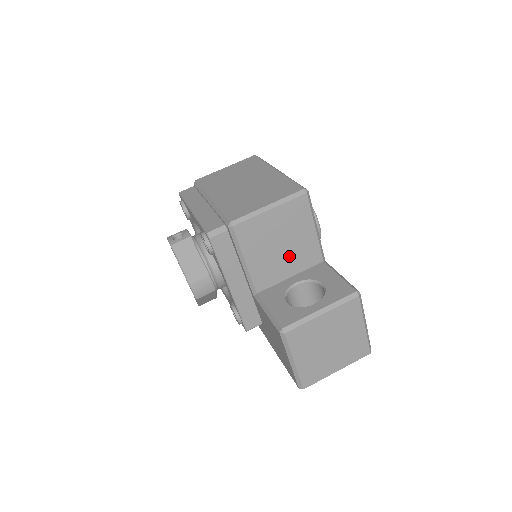
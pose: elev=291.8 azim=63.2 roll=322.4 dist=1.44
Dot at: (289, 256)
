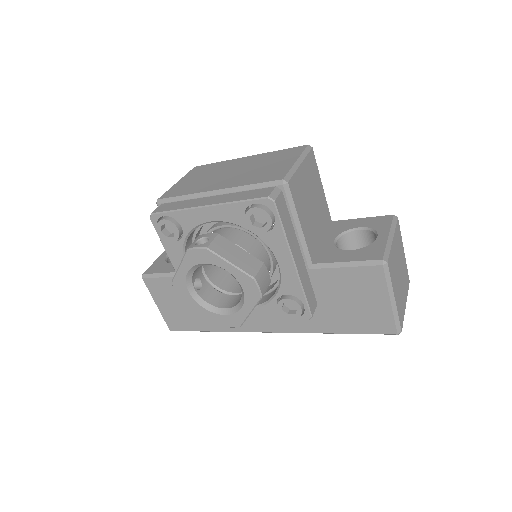
Dot at: (318, 217)
